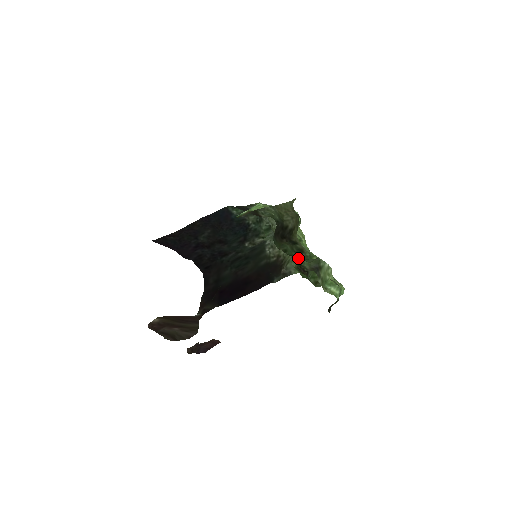
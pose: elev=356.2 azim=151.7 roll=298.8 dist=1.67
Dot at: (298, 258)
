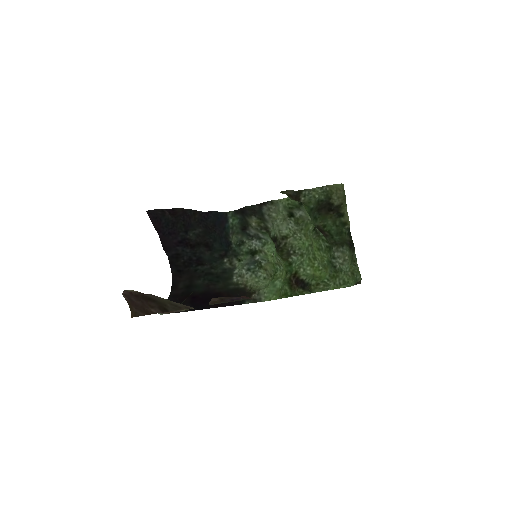
Dot at: (331, 237)
